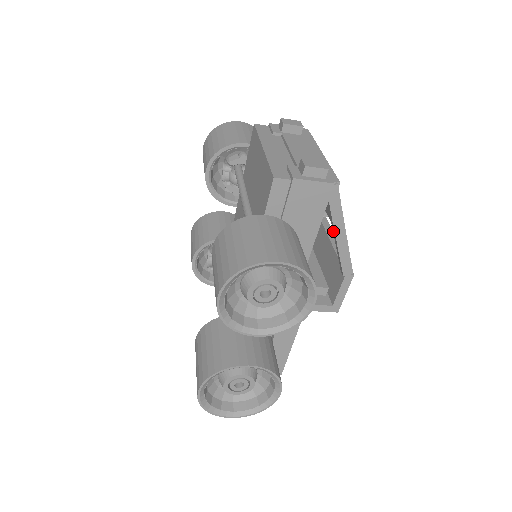
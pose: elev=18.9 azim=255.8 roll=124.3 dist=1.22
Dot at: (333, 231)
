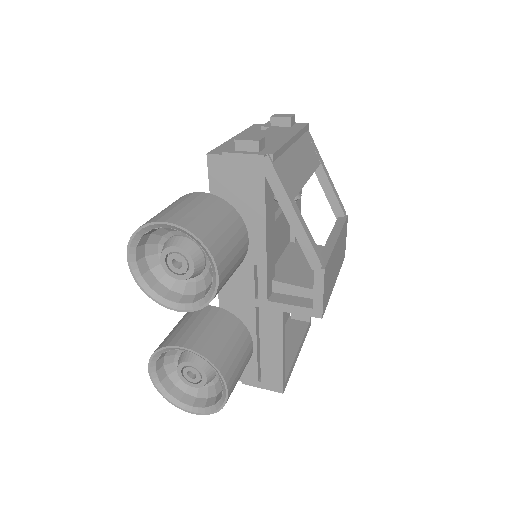
Dot at: (287, 214)
